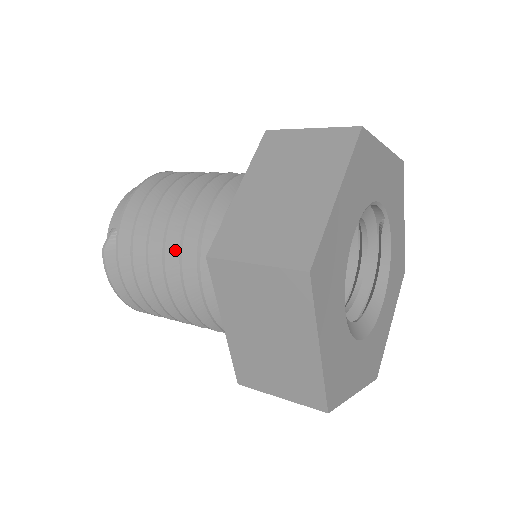
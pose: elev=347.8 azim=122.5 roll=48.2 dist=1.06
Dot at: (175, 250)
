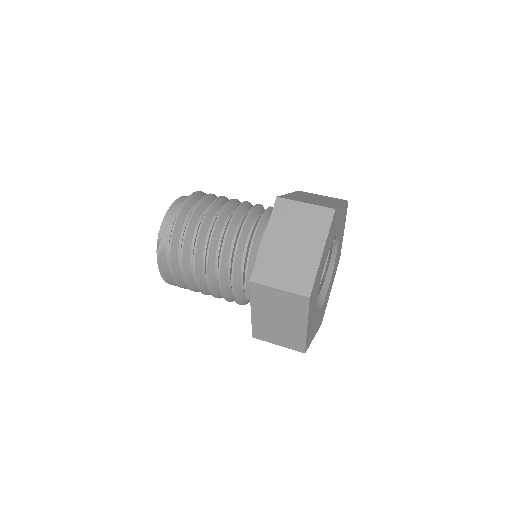
Dot at: (213, 260)
